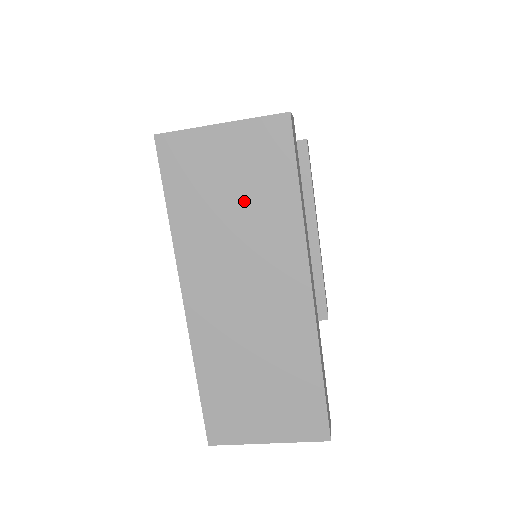
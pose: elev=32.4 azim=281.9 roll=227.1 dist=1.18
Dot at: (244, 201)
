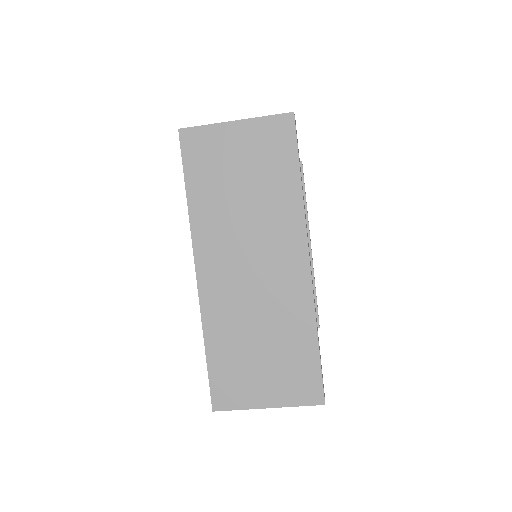
Dot at: (253, 186)
